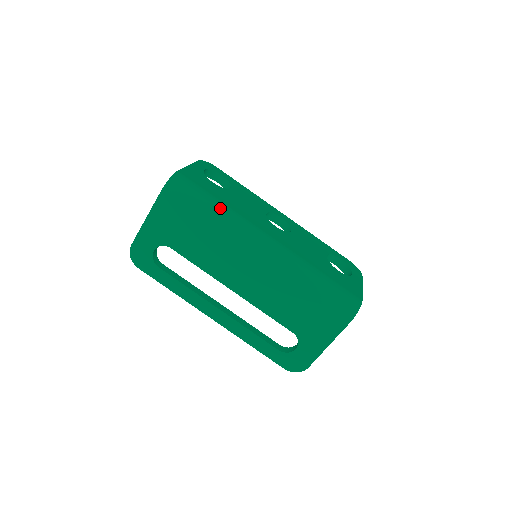
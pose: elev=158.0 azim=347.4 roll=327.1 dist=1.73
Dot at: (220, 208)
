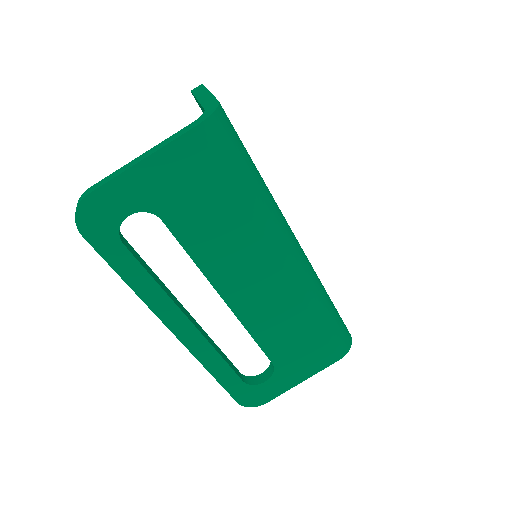
Dot at: (262, 185)
